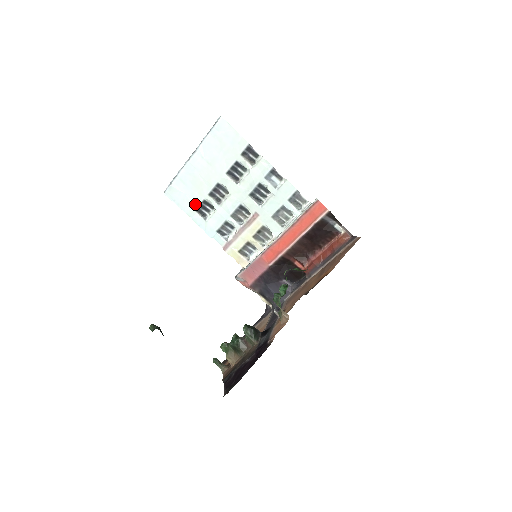
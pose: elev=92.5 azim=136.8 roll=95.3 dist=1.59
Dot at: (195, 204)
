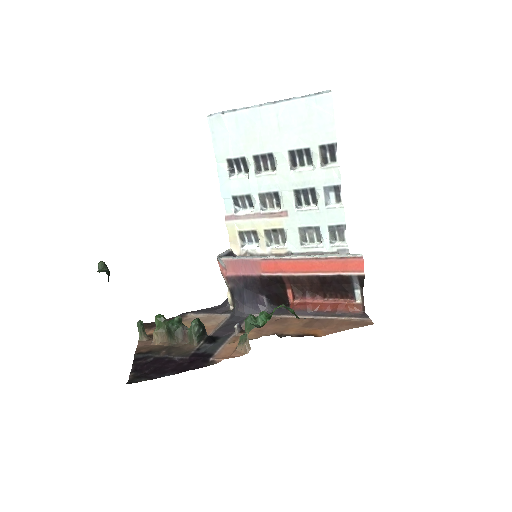
Dot at: (232, 153)
